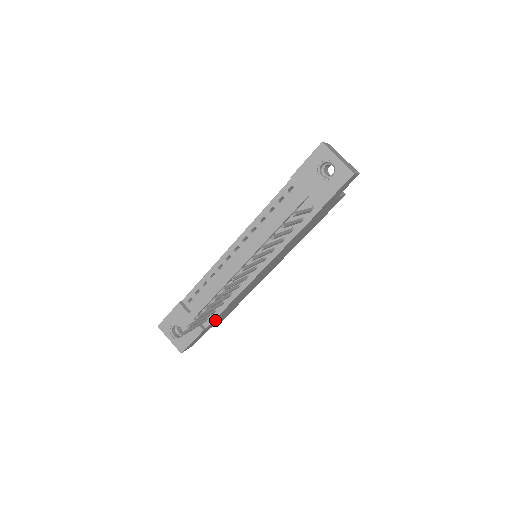
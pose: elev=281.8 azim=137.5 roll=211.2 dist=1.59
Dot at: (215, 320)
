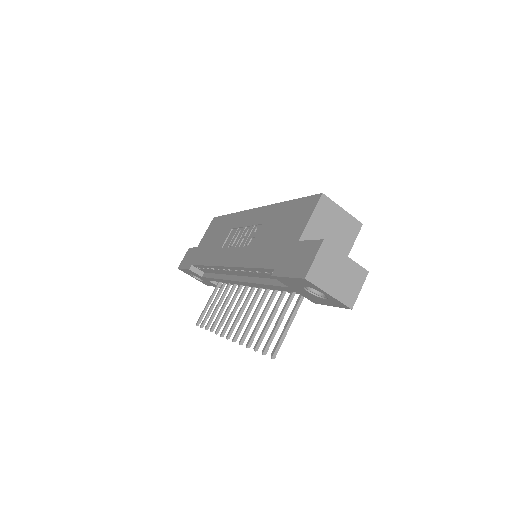
Dot at: occluded
